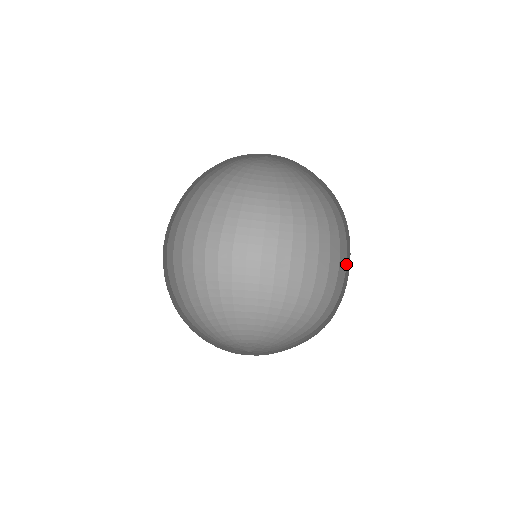
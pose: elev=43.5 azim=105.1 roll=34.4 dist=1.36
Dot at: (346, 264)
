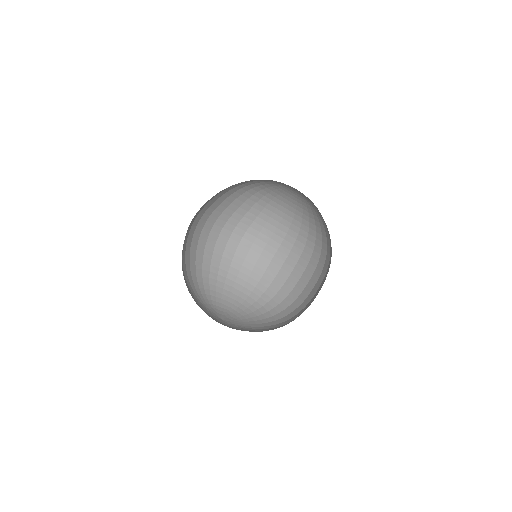
Dot at: (315, 285)
